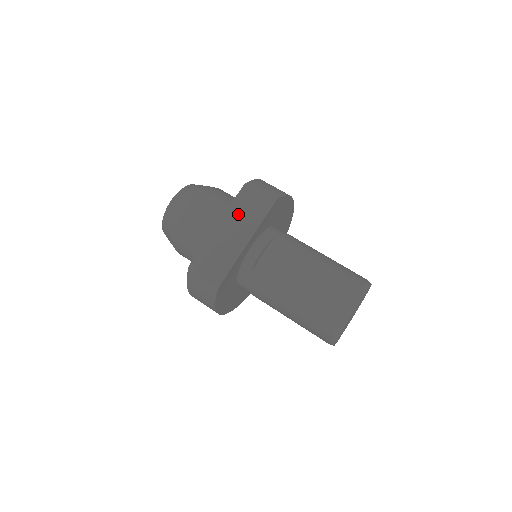
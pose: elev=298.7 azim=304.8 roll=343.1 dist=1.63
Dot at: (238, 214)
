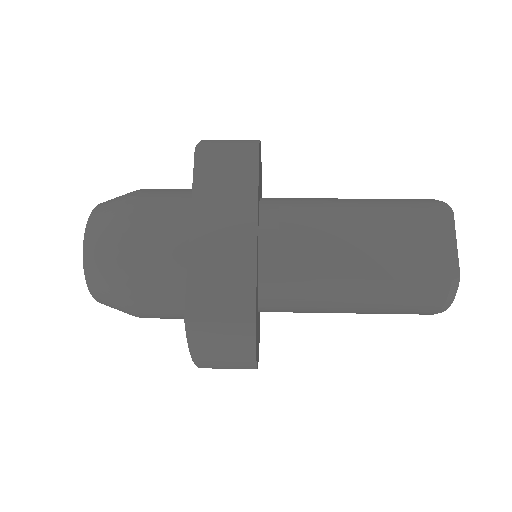
Dot at: (214, 196)
